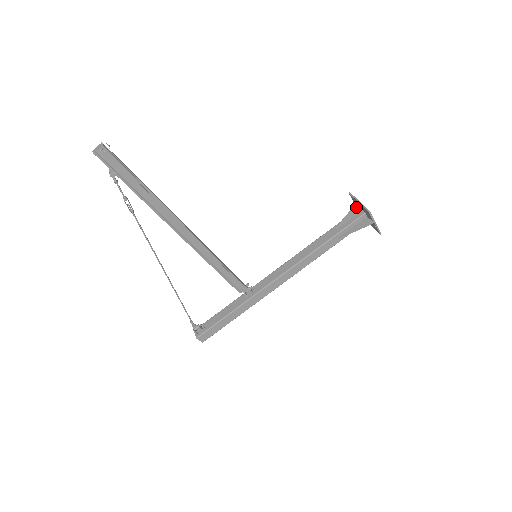
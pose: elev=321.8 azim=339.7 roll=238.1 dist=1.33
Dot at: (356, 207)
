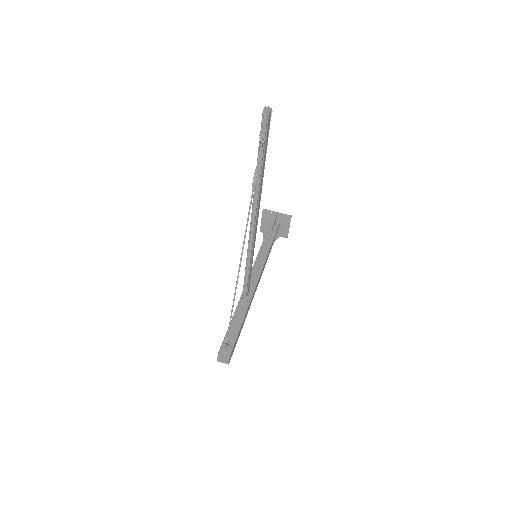
Dot at: (276, 217)
